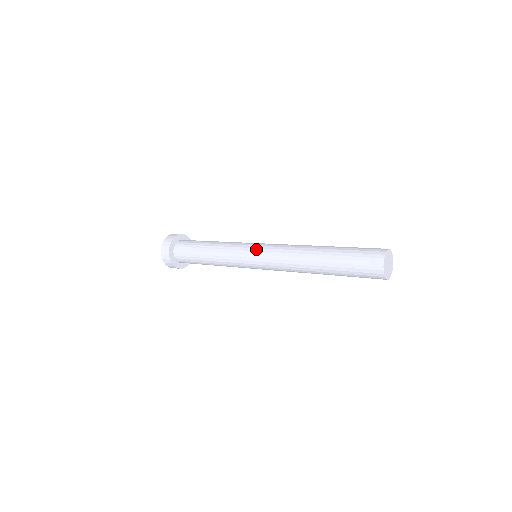
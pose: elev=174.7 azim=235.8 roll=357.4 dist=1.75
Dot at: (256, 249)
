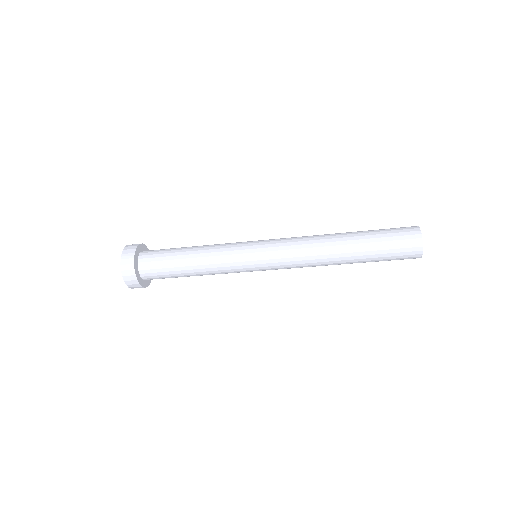
Dot at: (262, 241)
